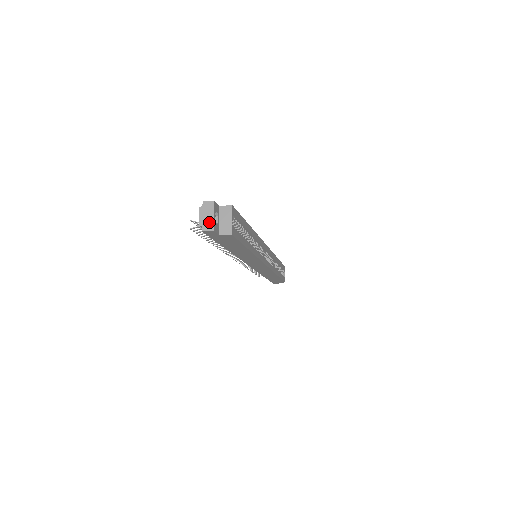
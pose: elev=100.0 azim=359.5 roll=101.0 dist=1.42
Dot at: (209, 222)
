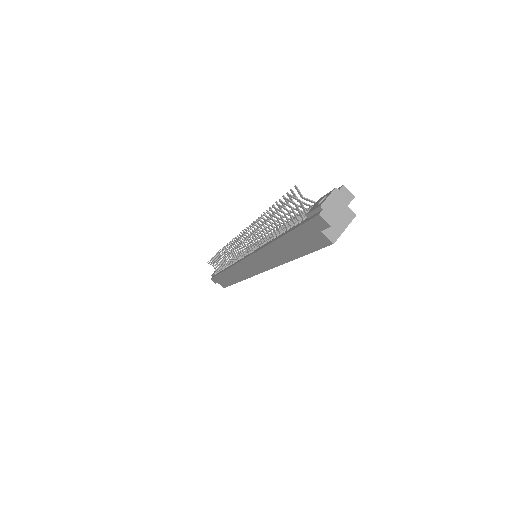
Dot at: (334, 213)
